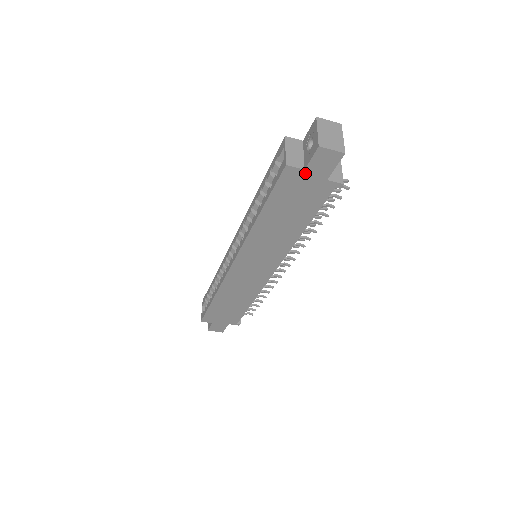
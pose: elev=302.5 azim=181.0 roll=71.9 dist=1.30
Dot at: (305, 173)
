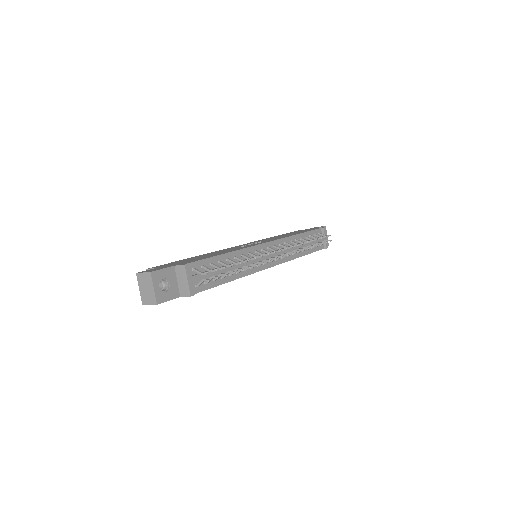
Dot at: occluded
